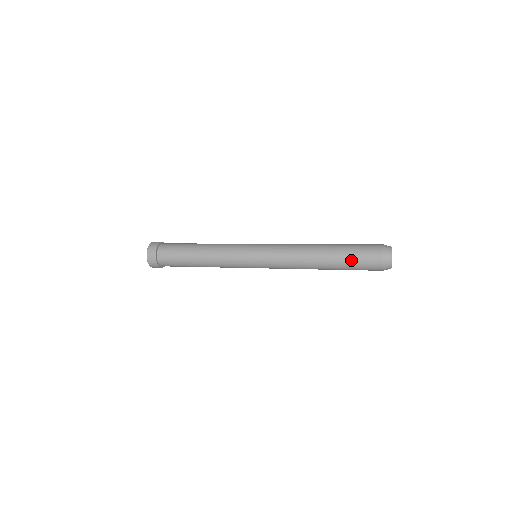
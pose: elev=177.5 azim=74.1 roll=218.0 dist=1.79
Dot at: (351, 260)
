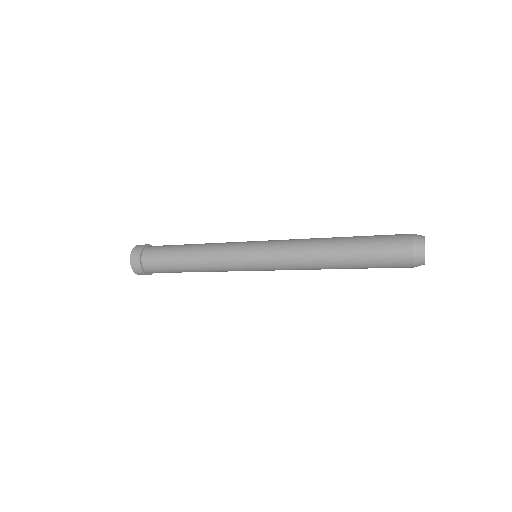
Dot at: (372, 262)
